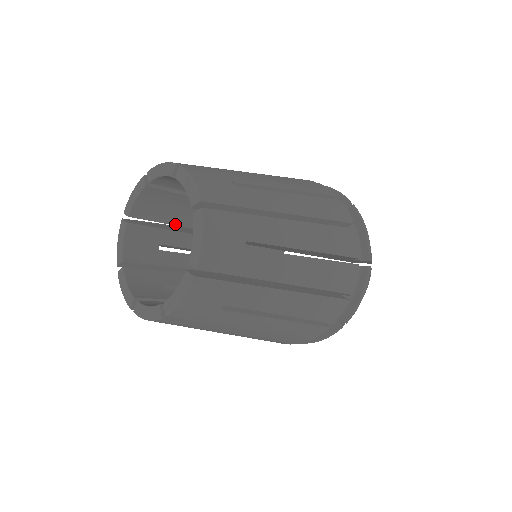
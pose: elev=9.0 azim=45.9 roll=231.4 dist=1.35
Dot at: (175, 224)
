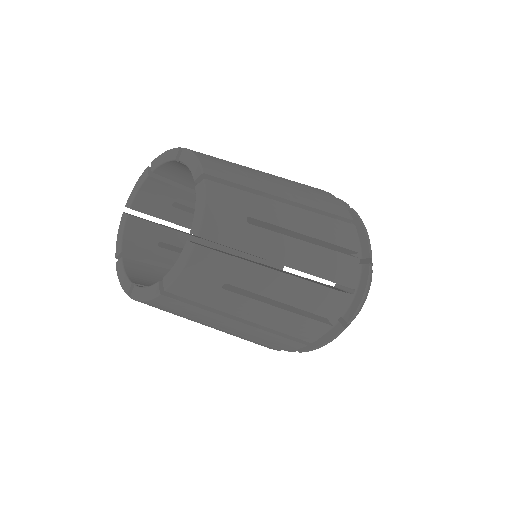
Dot at: occluded
